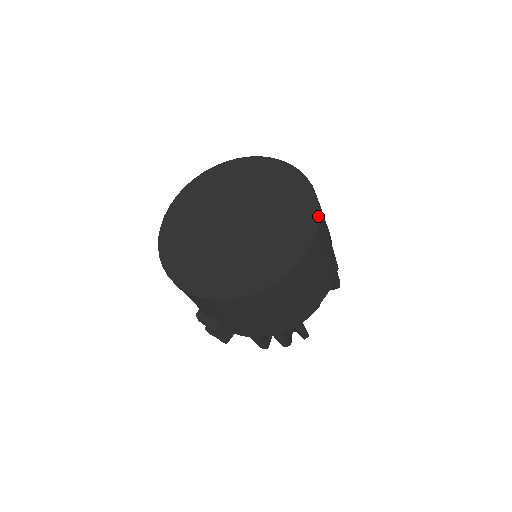
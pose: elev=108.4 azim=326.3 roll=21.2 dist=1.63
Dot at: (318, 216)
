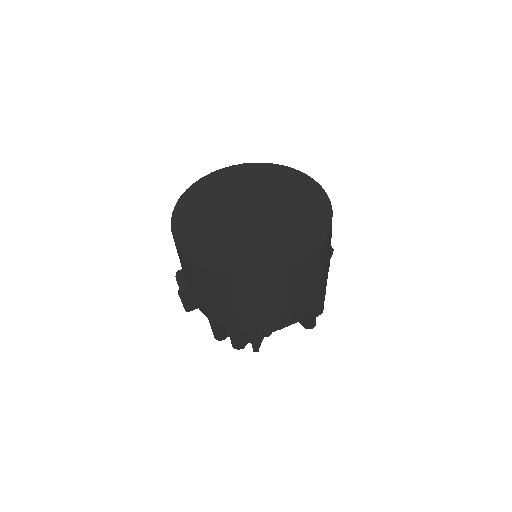
Dot at: (319, 245)
